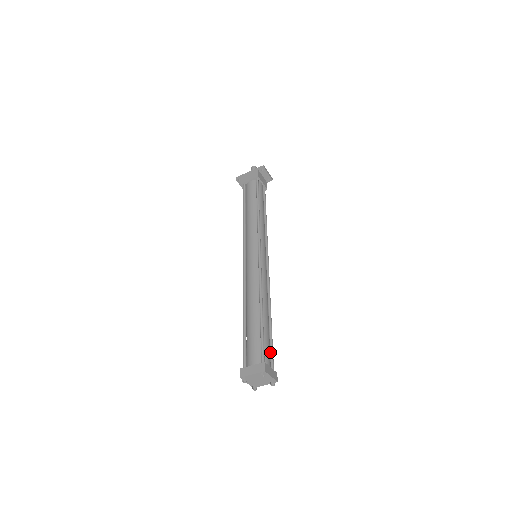
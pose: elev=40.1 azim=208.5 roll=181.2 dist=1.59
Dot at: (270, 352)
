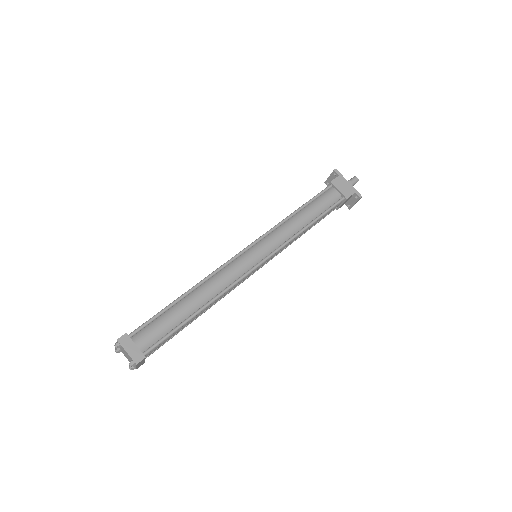
Dot at: occluded
